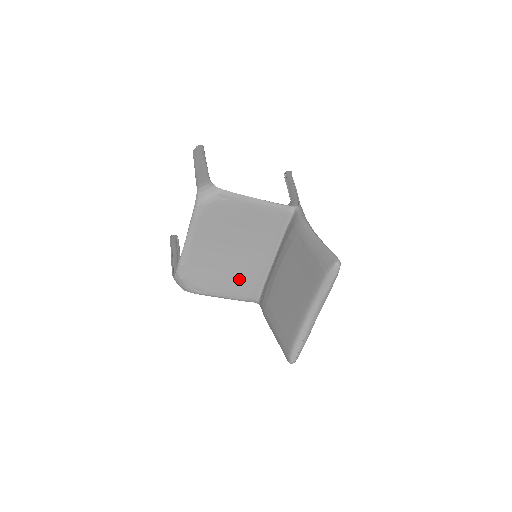
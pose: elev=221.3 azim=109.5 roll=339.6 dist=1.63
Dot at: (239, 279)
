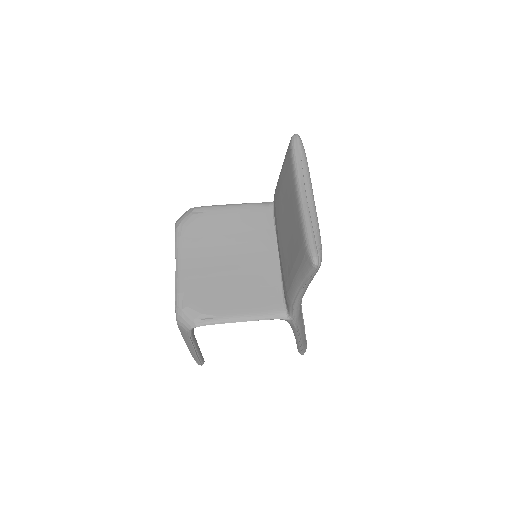
Dot at: (250, 290)
